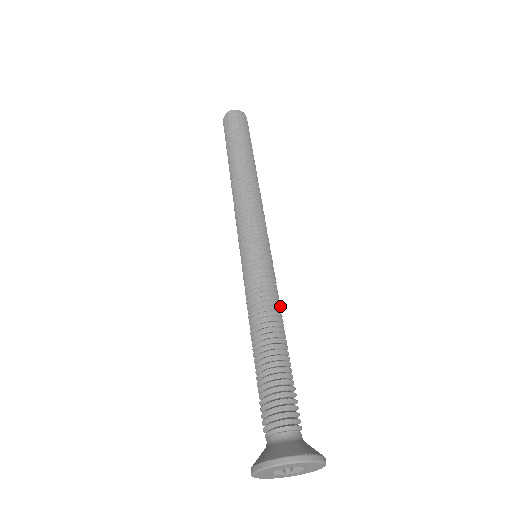
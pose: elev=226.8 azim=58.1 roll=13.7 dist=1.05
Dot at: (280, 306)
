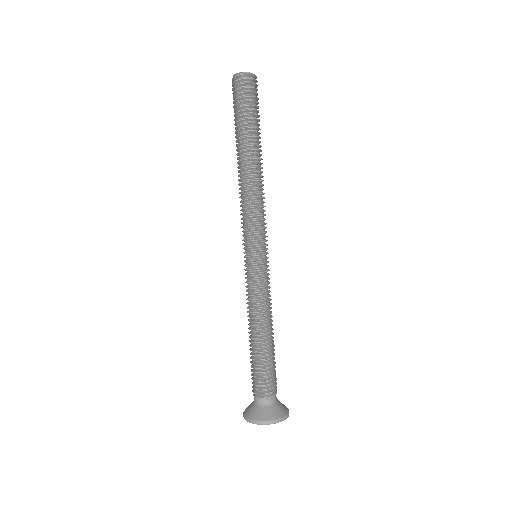
Dot at: (271, 304)
